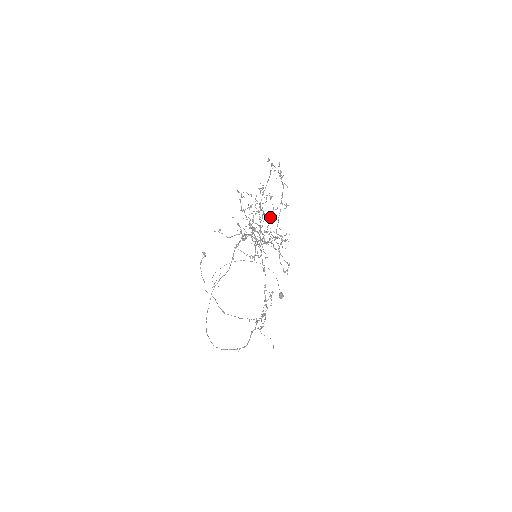
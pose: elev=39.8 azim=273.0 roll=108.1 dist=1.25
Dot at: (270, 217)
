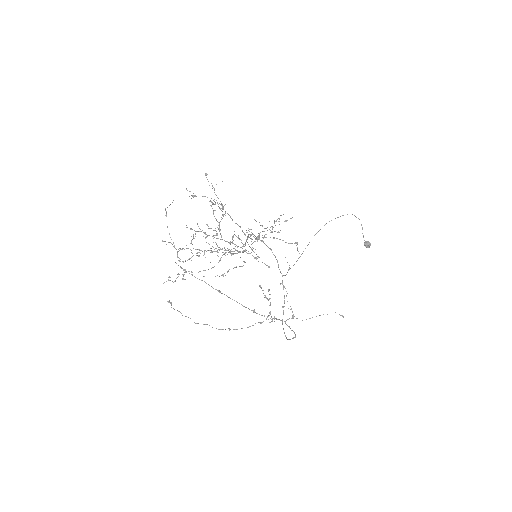
Dot at: (216, 234)
